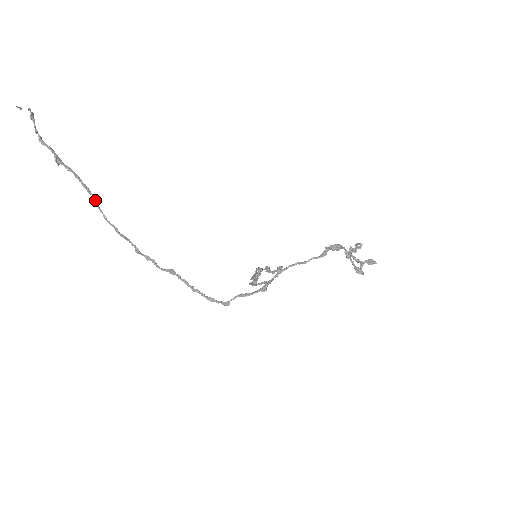
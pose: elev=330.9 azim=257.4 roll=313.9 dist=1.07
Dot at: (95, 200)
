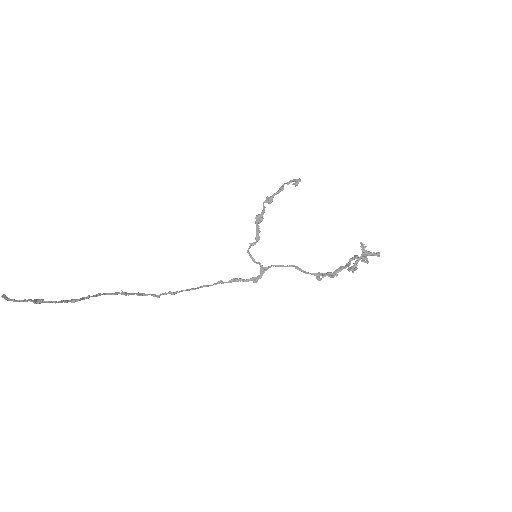
Dot at: (89, 297)
